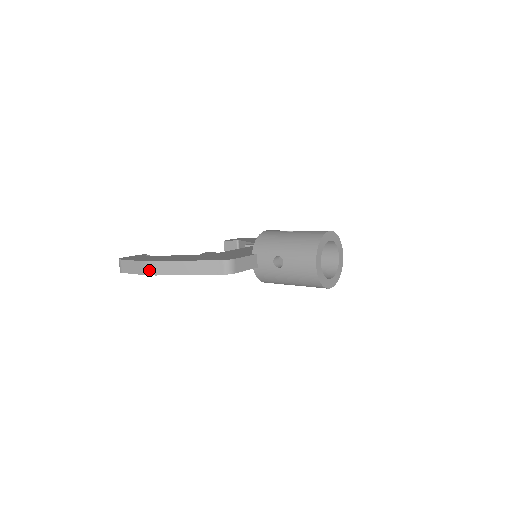
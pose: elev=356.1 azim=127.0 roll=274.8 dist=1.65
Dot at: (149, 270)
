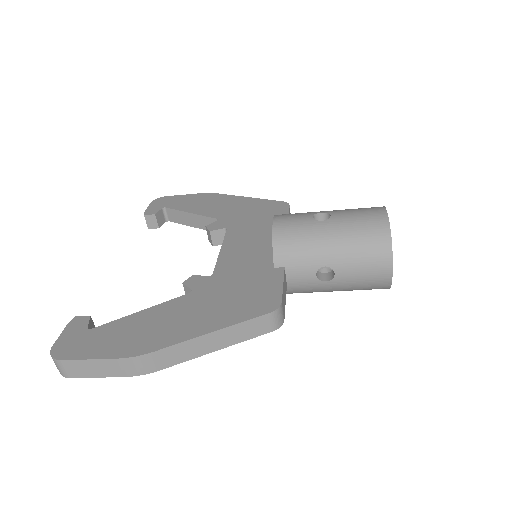
Dot at: (140, 368)
